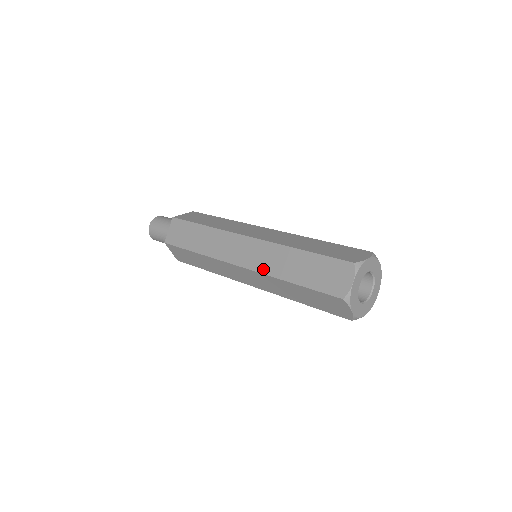
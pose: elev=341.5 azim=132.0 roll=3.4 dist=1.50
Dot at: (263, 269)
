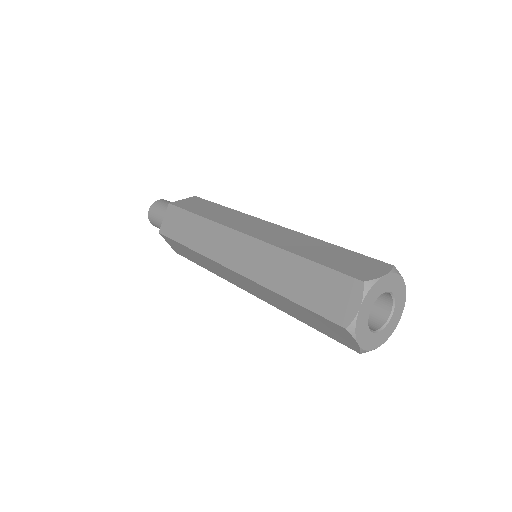
Dot at: (273, 241)
